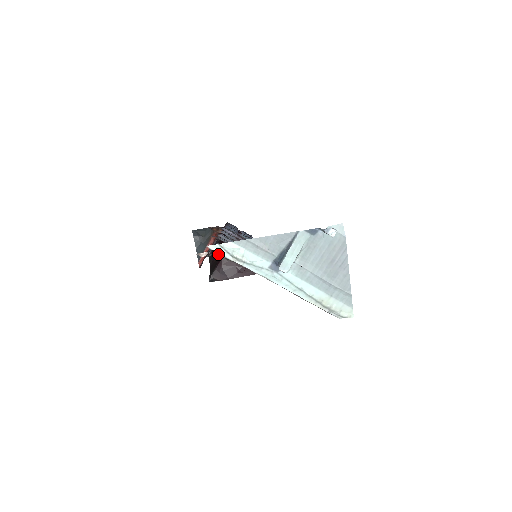
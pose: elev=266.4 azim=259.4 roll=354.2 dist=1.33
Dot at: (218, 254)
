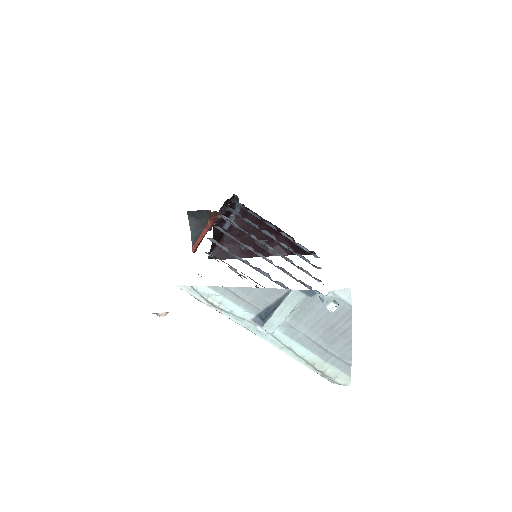
Dot at: occluded
